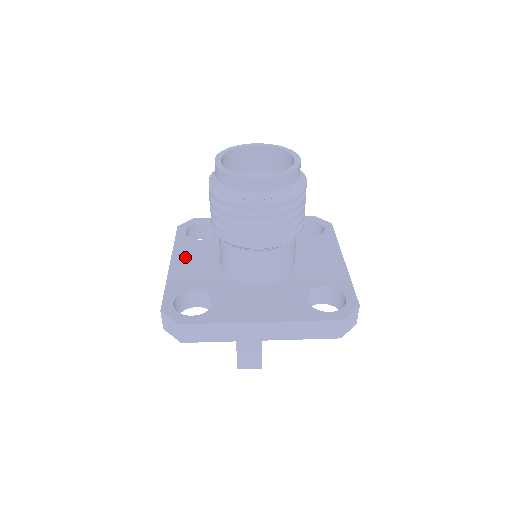
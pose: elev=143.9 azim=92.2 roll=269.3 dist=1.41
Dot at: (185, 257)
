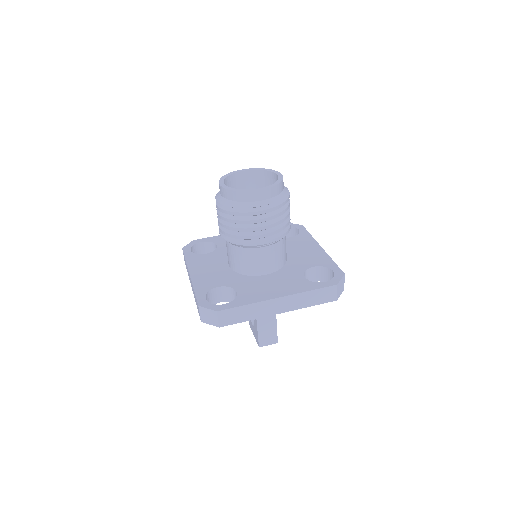
Dot at: (199, 268)
